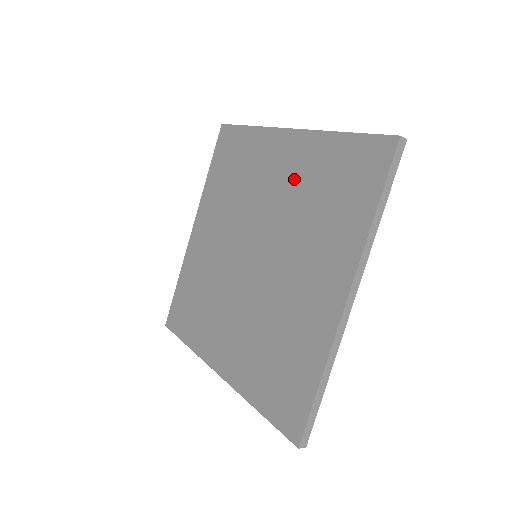
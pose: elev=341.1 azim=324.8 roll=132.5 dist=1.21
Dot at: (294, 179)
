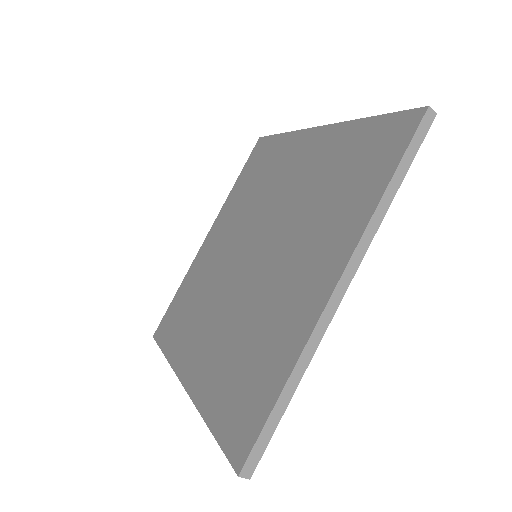
Dot at: (311, 172)
